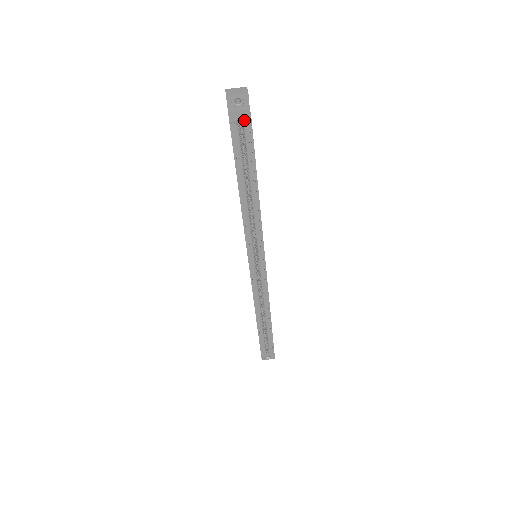
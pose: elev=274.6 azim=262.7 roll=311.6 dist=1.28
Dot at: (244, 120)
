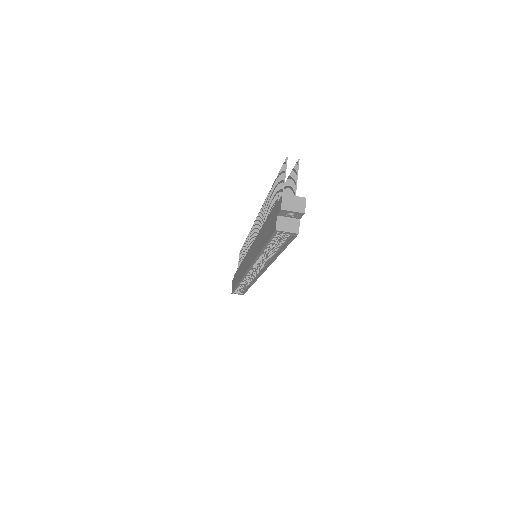
Dot at: (290, 233)
